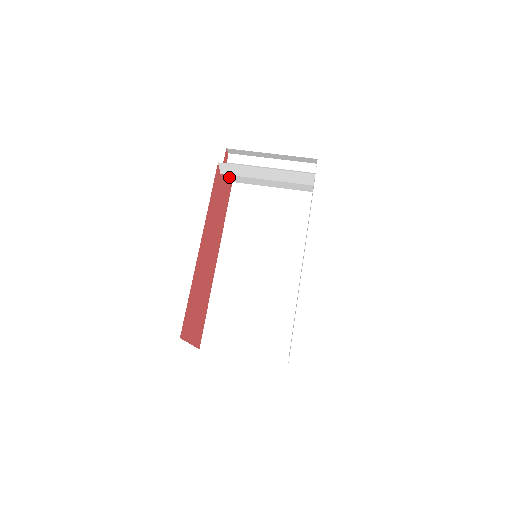
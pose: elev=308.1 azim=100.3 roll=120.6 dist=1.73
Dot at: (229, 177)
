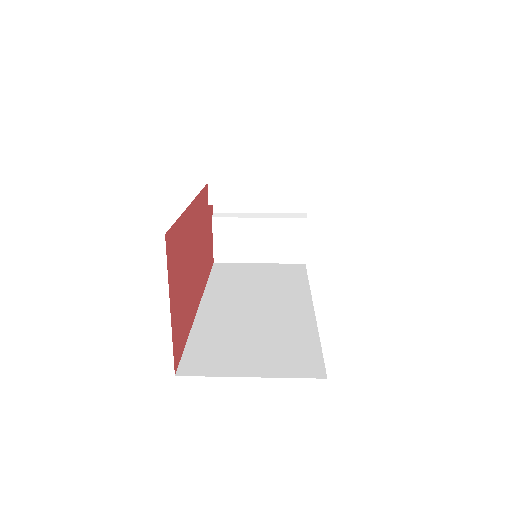
Dot at: (212, 245)
